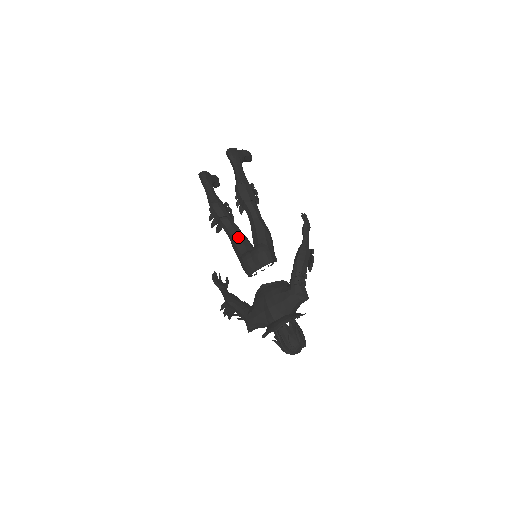
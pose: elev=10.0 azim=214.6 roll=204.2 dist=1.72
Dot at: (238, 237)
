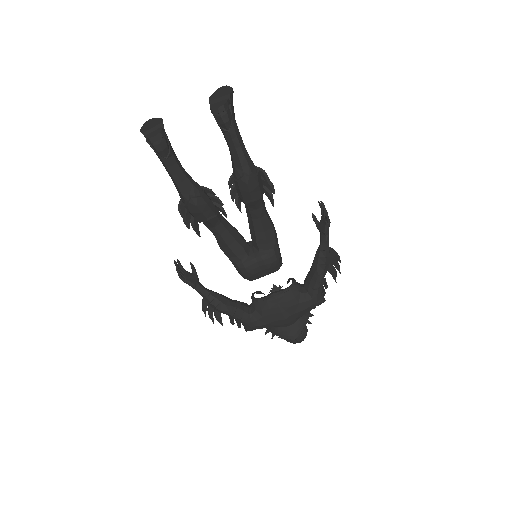
Dot at: (232, 237)
